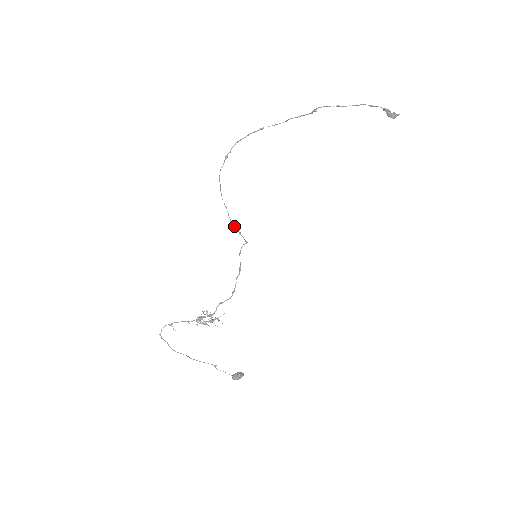
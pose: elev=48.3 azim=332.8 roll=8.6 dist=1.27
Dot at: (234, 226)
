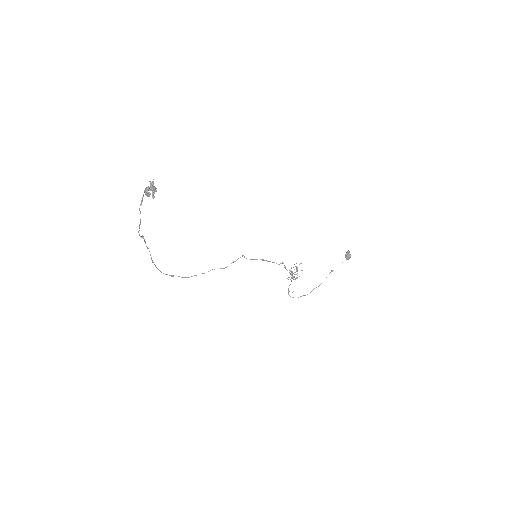
Dot at: (227, 266)
